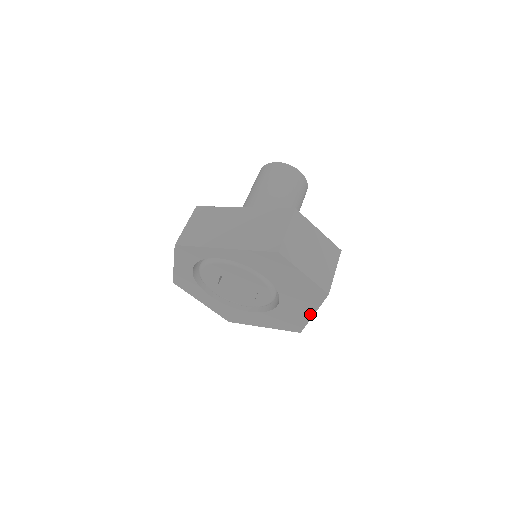
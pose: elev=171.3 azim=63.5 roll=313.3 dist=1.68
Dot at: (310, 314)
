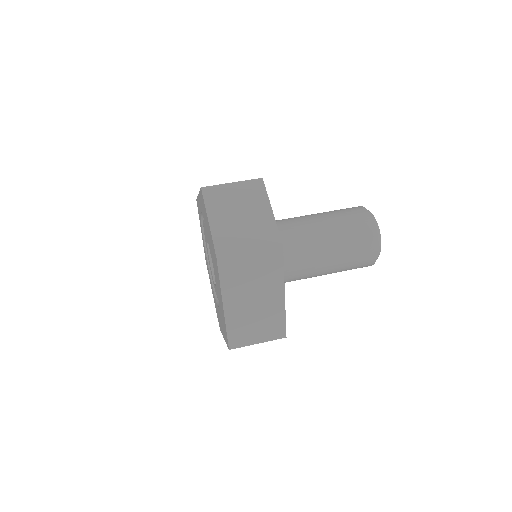
Dot at: (223, 305)
